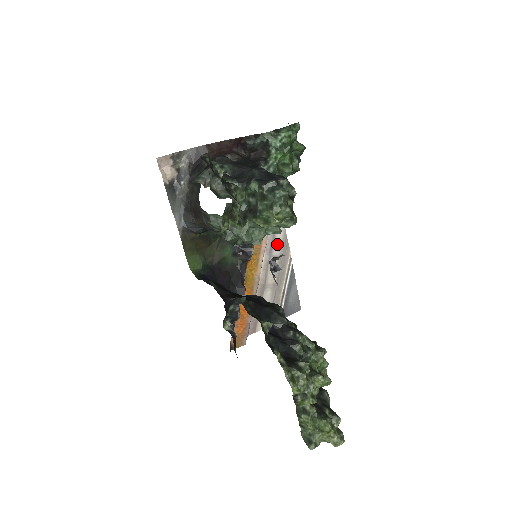
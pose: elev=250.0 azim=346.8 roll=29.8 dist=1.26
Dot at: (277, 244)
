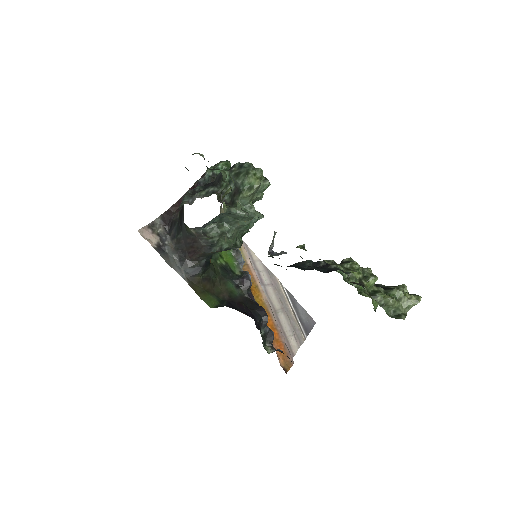
Dot at: (263, 275)
